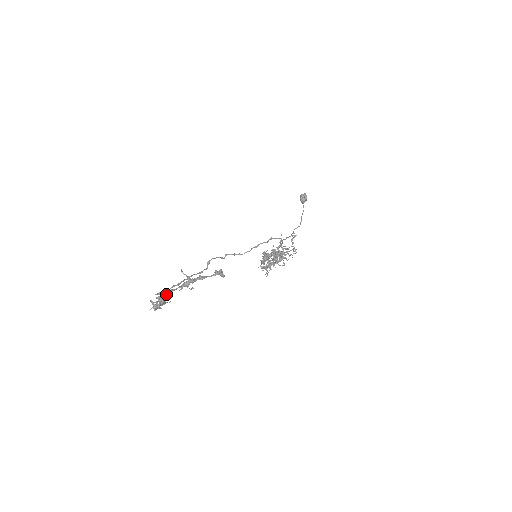
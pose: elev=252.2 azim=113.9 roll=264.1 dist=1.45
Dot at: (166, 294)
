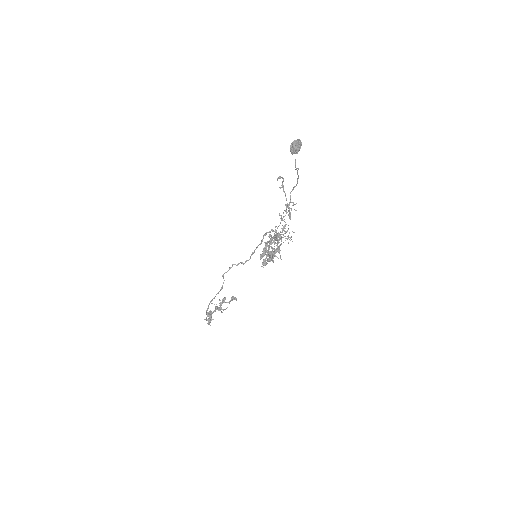
Dot at: (210, 315)
